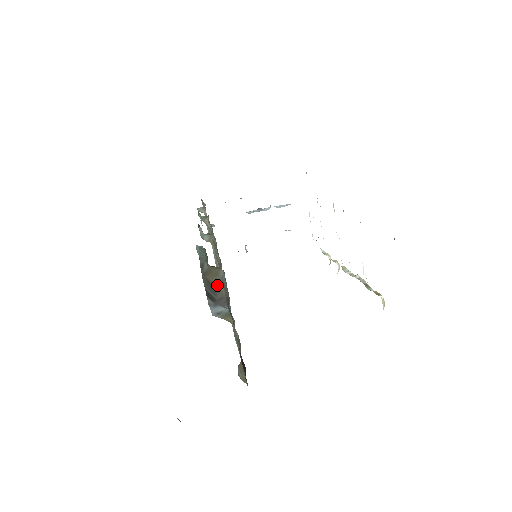
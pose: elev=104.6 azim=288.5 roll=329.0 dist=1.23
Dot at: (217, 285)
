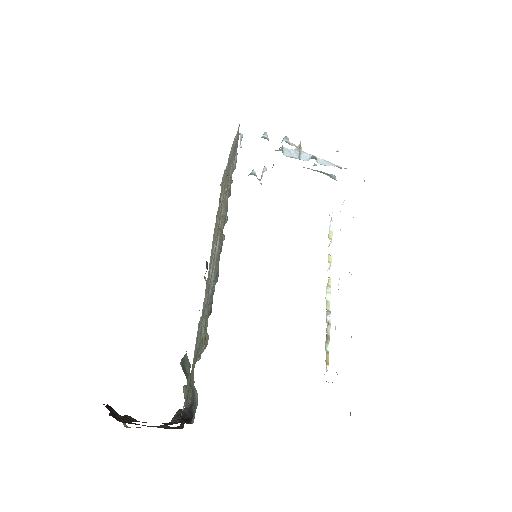
Dot at: (190, 382)
